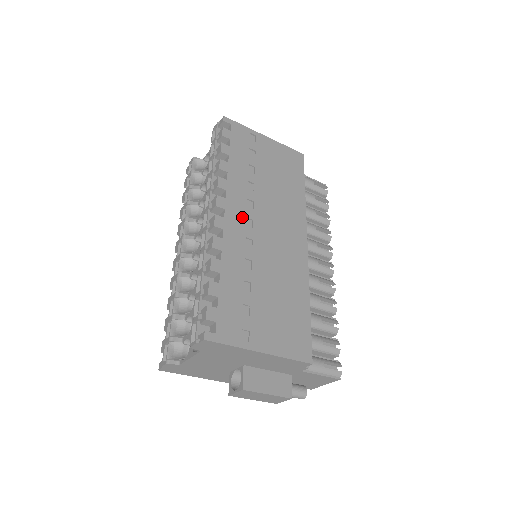
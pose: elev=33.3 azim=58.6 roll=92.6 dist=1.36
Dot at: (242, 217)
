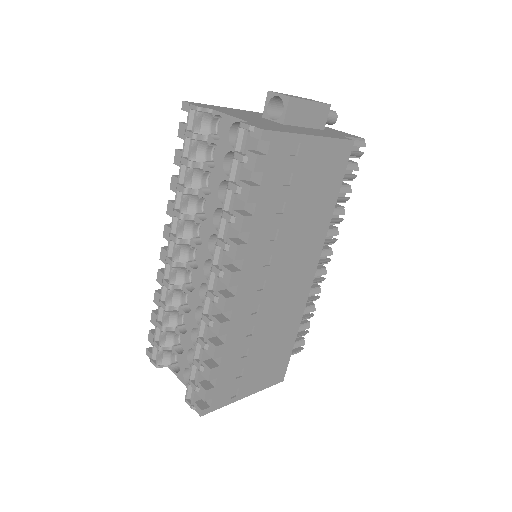
Dot at: (255, 283)
